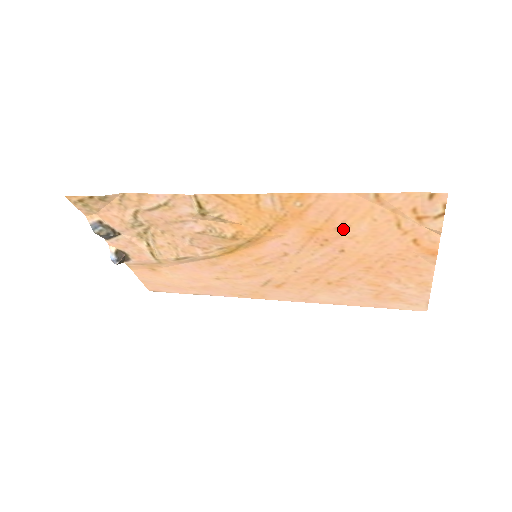
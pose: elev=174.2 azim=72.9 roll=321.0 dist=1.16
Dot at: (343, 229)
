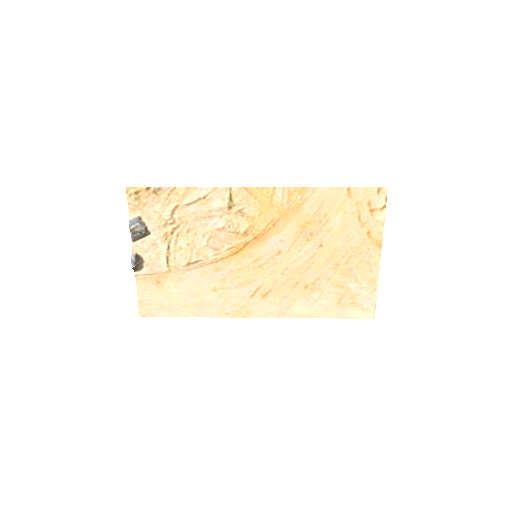
Dot at: (324, 222)
